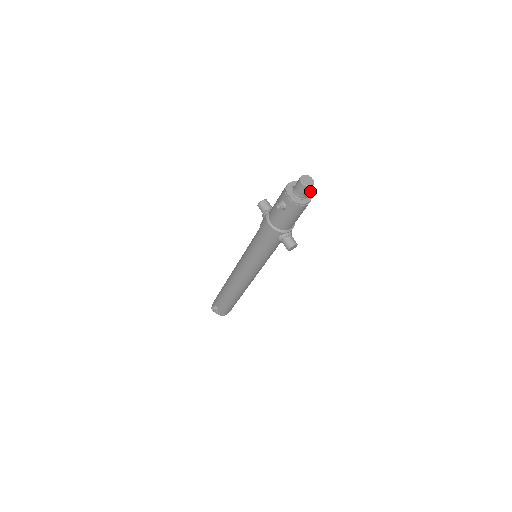
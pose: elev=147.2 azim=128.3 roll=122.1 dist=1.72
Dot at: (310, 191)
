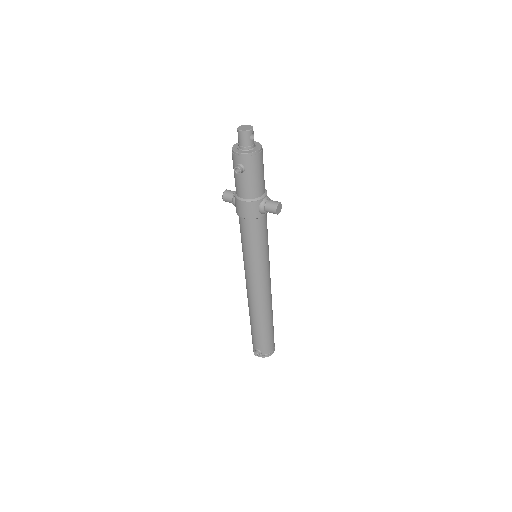
Dot at: (256, 142)
